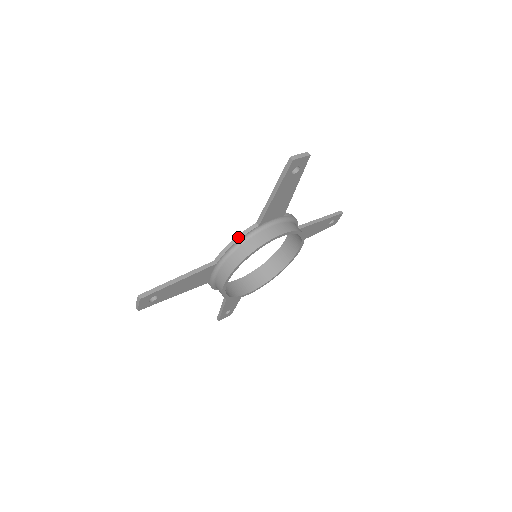
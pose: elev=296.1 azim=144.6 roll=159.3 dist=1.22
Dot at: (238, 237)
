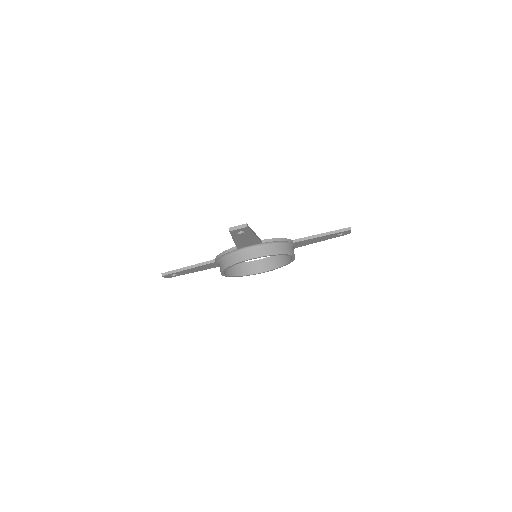
Dot at: (224, 252)
